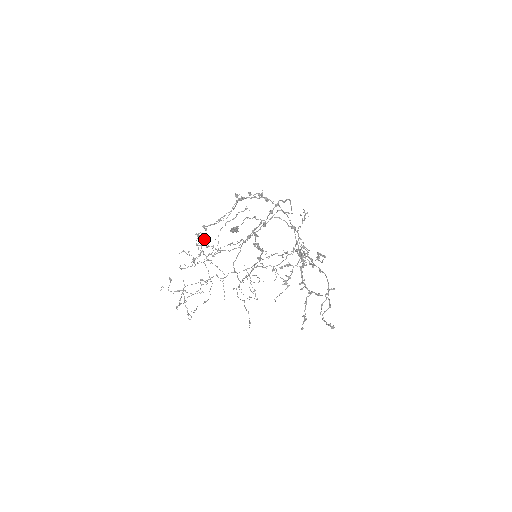
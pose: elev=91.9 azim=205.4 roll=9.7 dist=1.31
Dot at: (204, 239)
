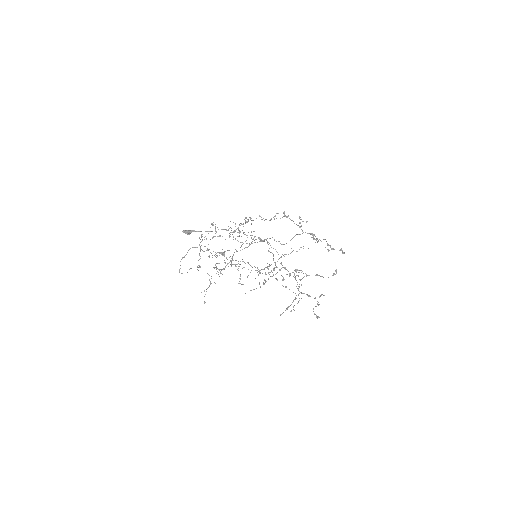
Dot at: occluded
